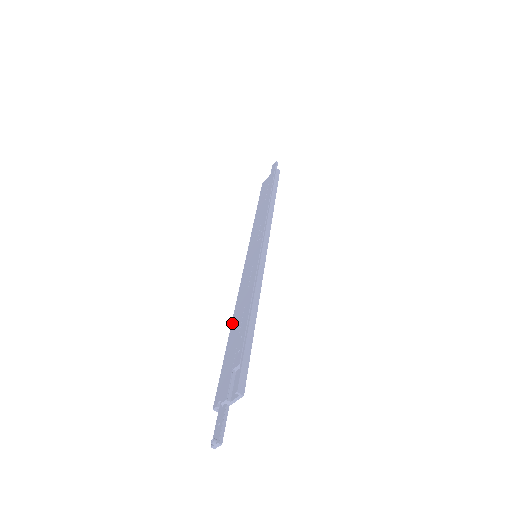
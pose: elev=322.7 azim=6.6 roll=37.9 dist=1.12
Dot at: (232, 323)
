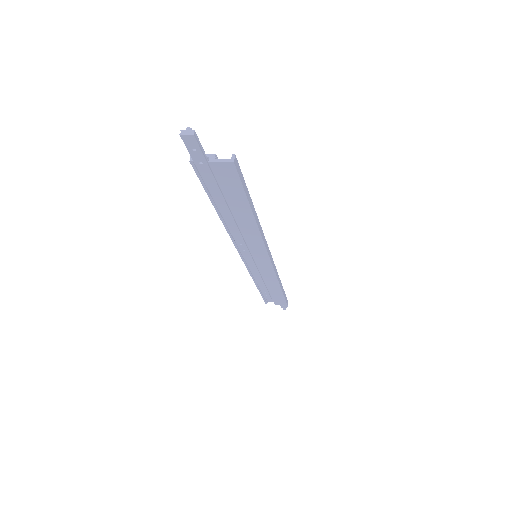
Dot at: occluded
